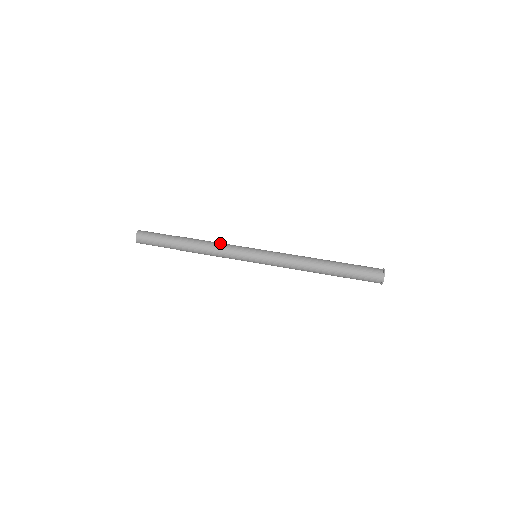
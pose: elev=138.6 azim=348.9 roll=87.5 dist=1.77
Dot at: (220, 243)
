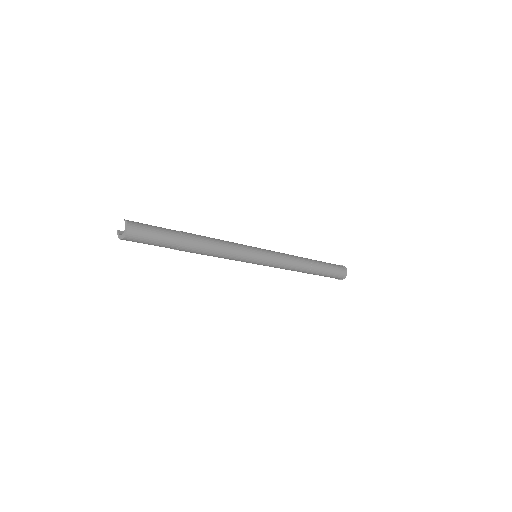
Dot at: (226, 241)
